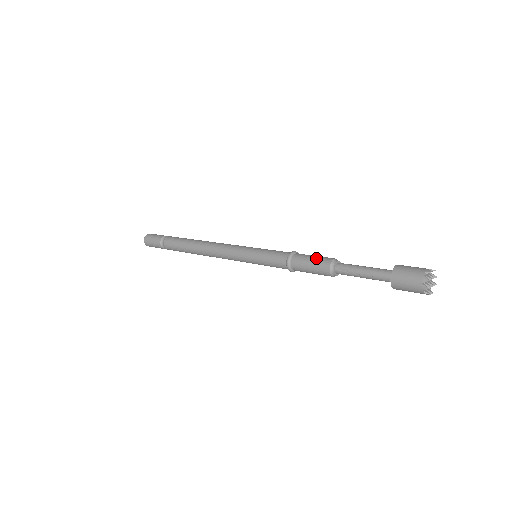
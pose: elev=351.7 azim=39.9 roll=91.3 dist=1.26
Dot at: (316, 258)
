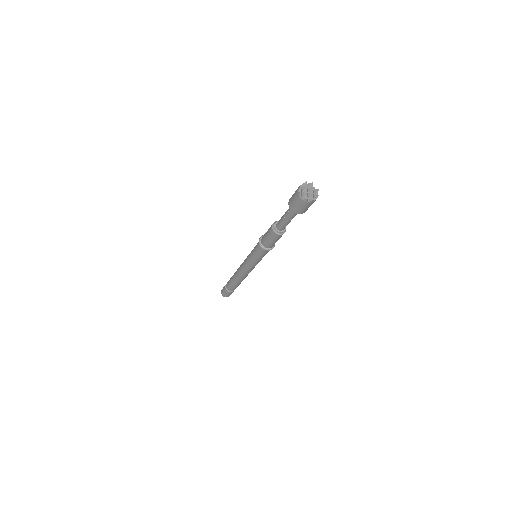
Dot at: occluded
